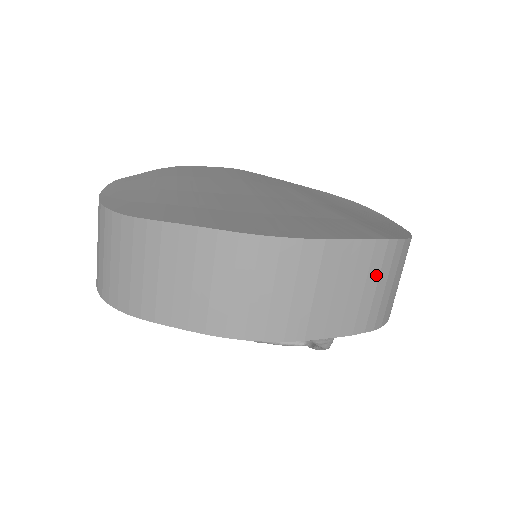
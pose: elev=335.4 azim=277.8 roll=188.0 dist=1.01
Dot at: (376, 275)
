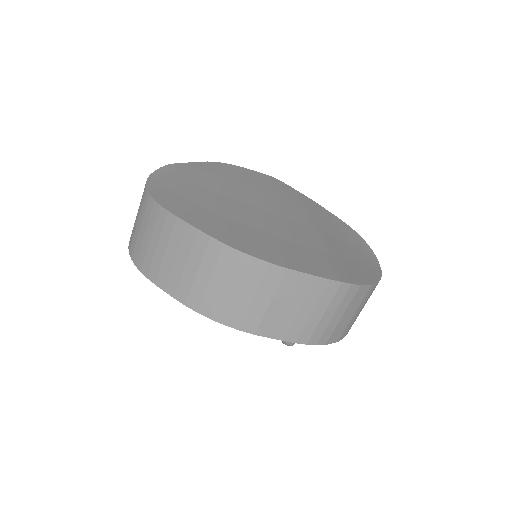
Dot at: (325, 305)
